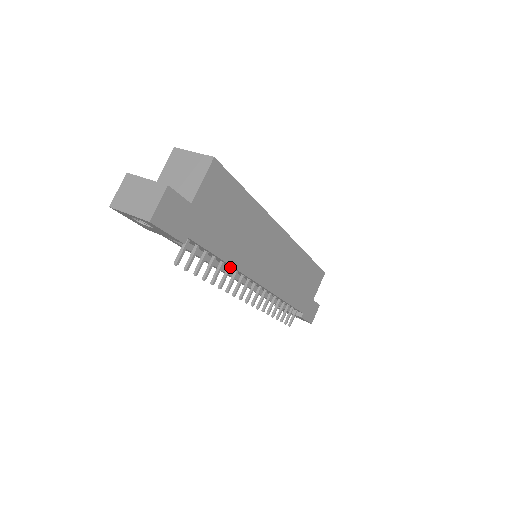
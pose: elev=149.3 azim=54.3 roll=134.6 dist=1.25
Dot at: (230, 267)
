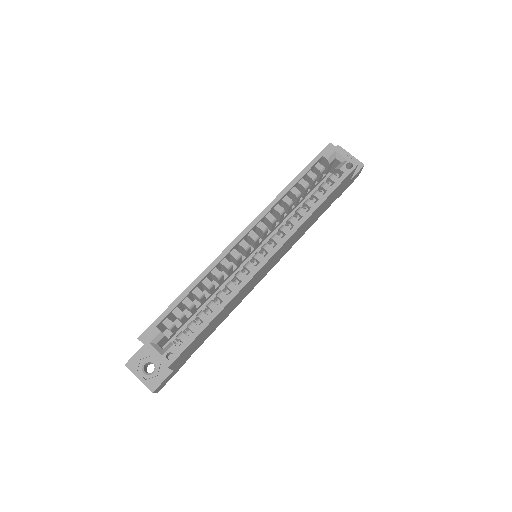
Dot at: occluded
